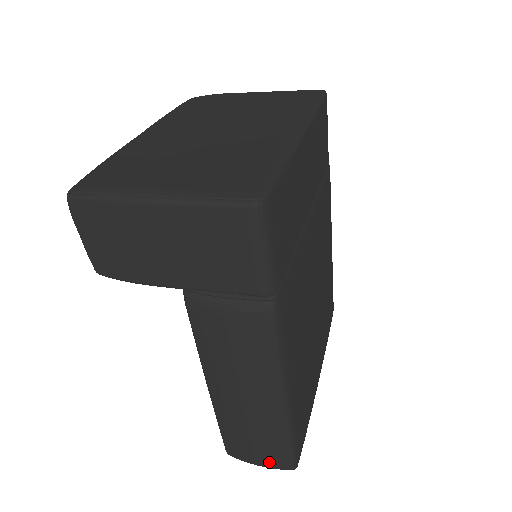
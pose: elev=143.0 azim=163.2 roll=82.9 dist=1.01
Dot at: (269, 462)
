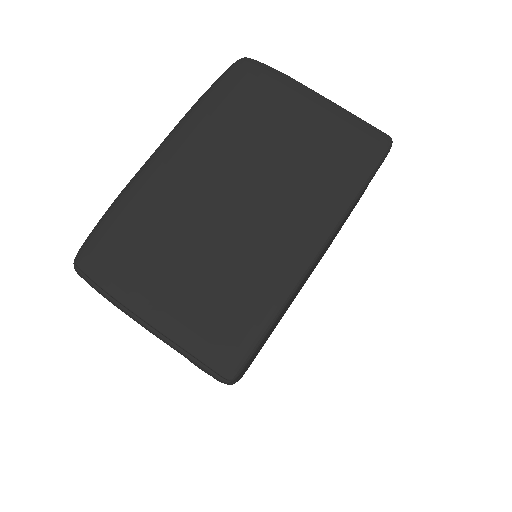
Dot at: occluded
